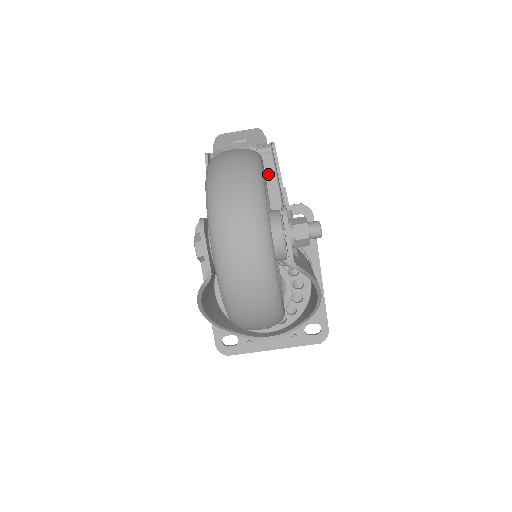
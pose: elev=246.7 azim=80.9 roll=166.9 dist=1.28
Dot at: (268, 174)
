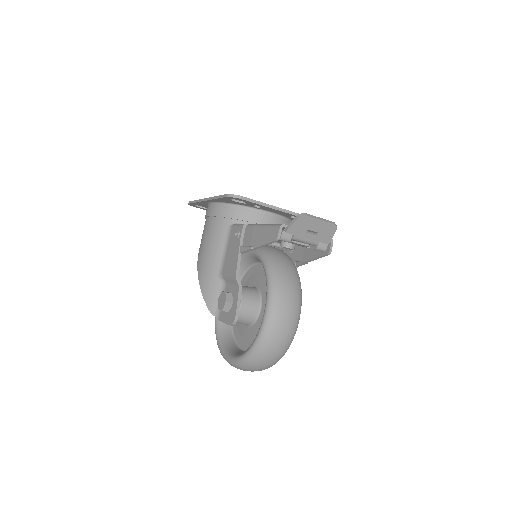
Dot at: occluded
